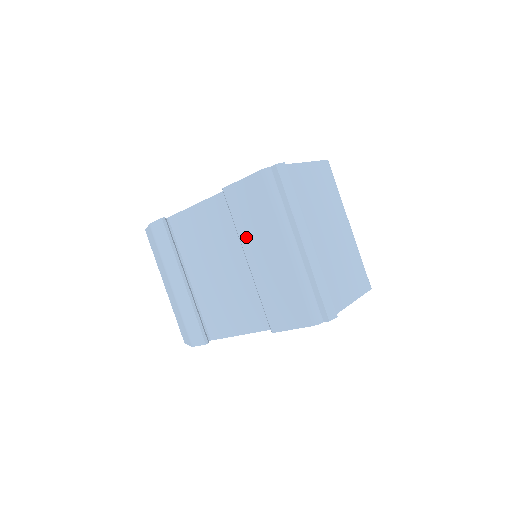
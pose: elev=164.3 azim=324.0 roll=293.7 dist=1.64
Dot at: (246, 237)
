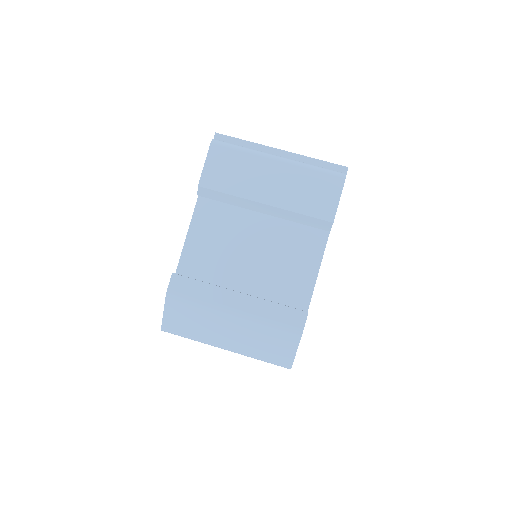
Dot at: (247, 191)
